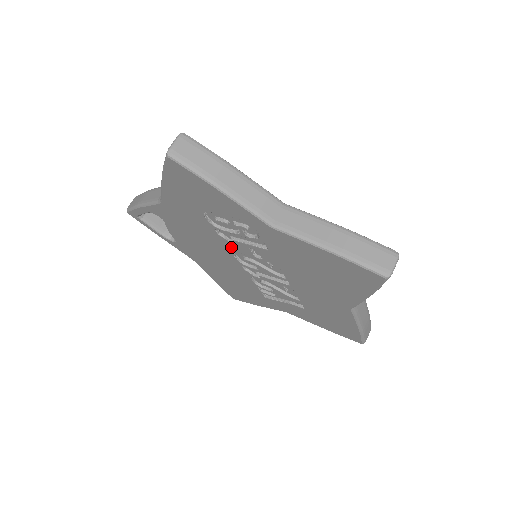
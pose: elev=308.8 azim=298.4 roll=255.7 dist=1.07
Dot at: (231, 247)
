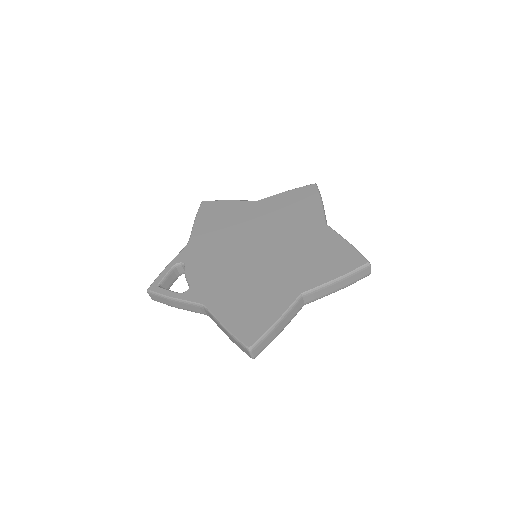
Dot at: occluded
